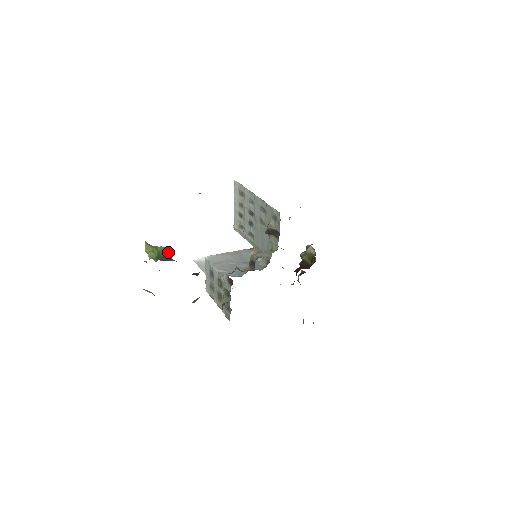
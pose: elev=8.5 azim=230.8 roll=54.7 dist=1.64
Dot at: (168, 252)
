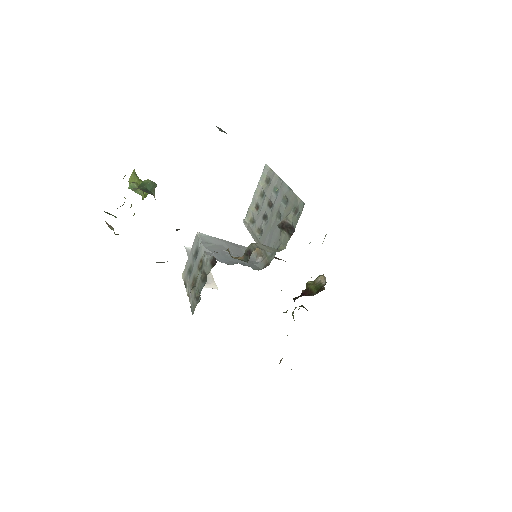
Dot at: (154, 188)
